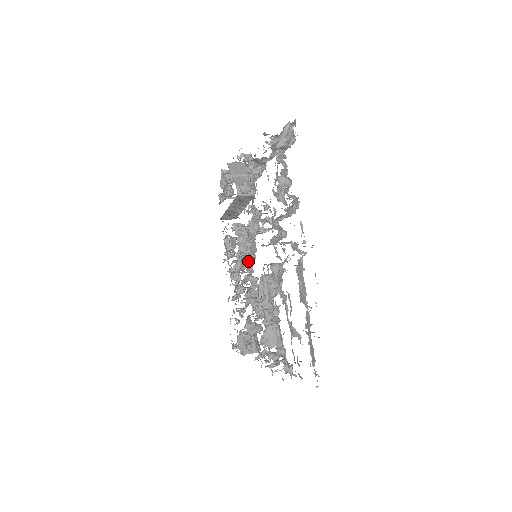
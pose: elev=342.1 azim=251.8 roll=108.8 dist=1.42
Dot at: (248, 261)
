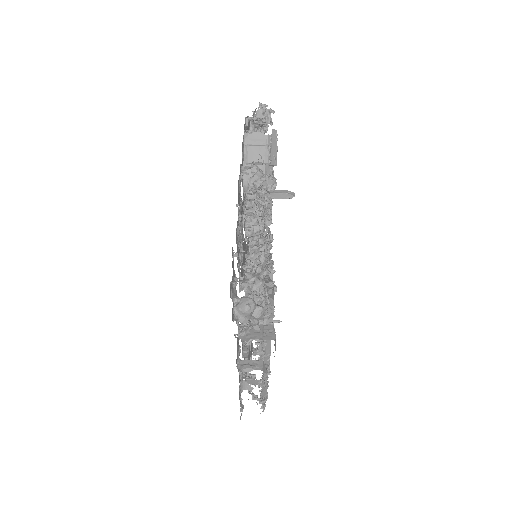
Dot at: occluded
